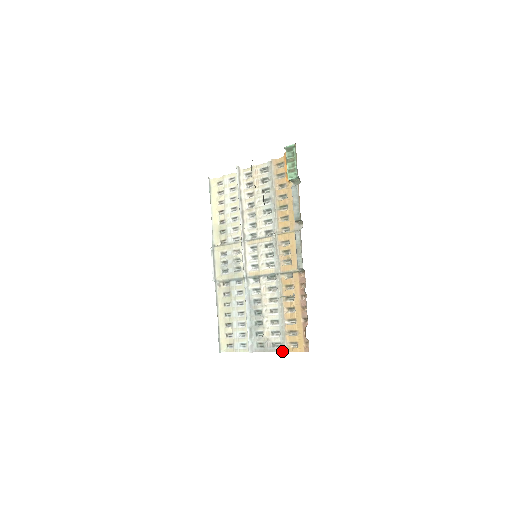
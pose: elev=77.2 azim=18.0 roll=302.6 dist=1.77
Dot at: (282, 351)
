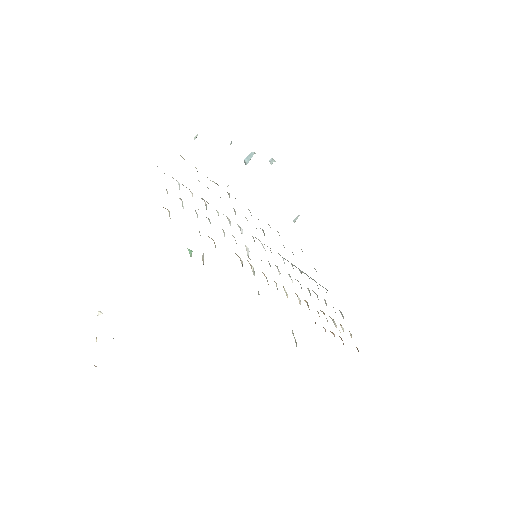
Dot at: occluded
